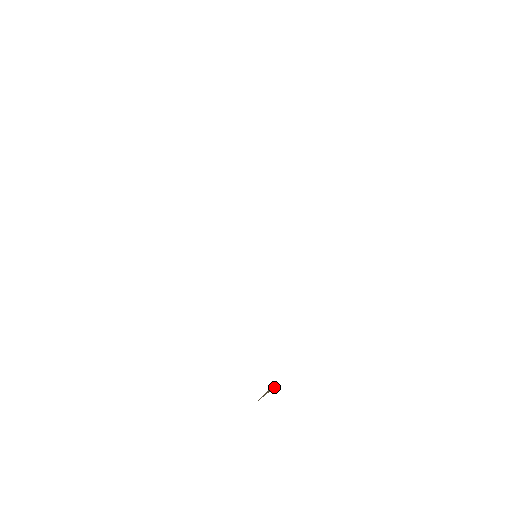
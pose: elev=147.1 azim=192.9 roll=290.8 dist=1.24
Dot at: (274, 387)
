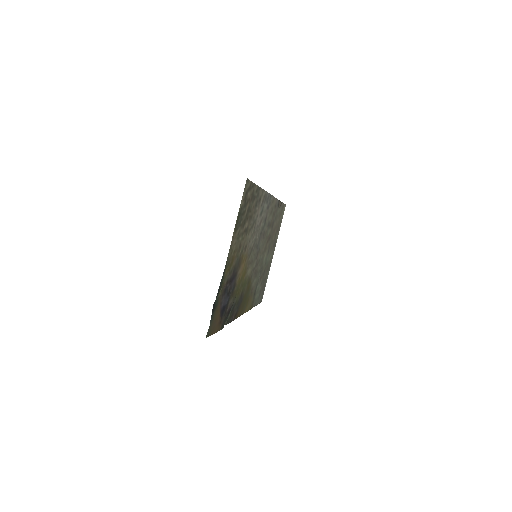
Dot at: (221, 292)
